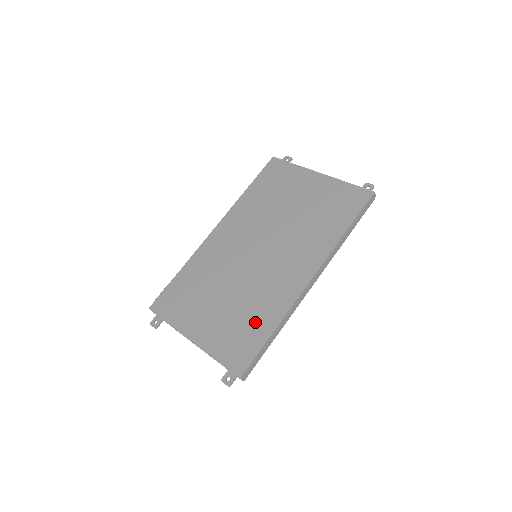
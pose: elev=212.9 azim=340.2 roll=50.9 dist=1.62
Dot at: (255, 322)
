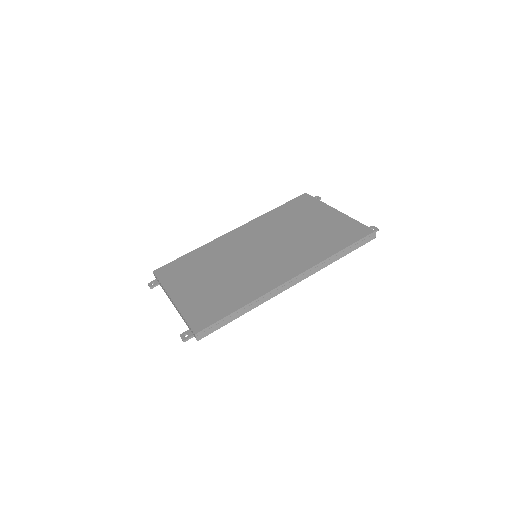
Dot at: (229, 298)
